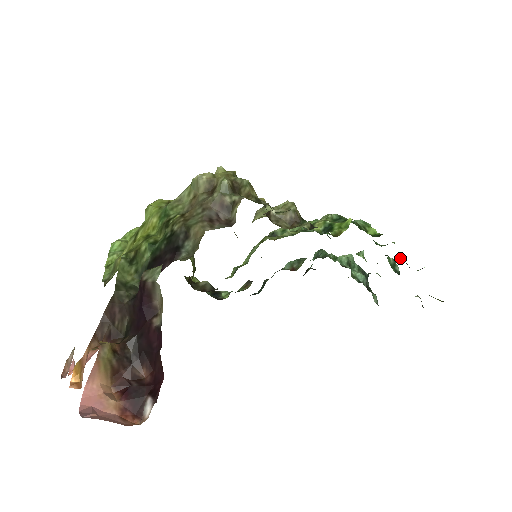
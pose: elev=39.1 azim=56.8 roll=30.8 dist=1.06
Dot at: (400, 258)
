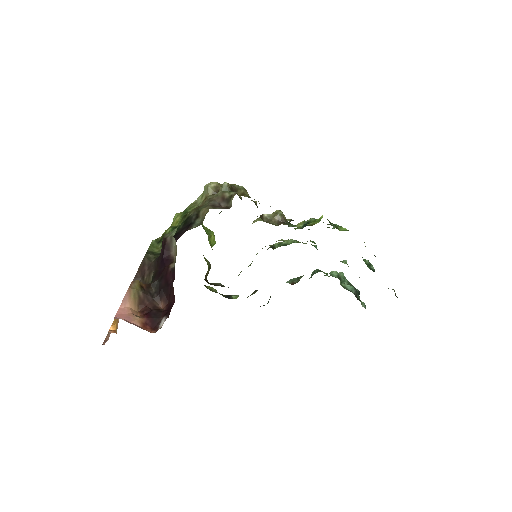
Dot at: occluded
